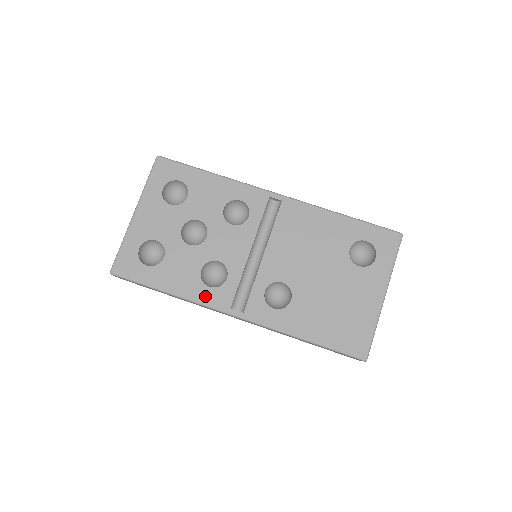
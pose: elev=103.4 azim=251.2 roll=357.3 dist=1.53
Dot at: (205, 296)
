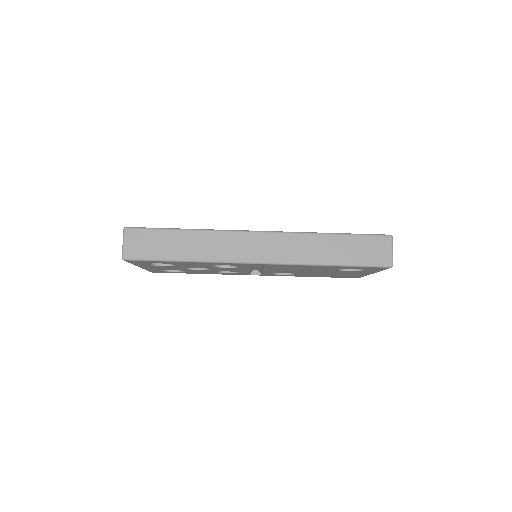
Dot at: (228, 274)
